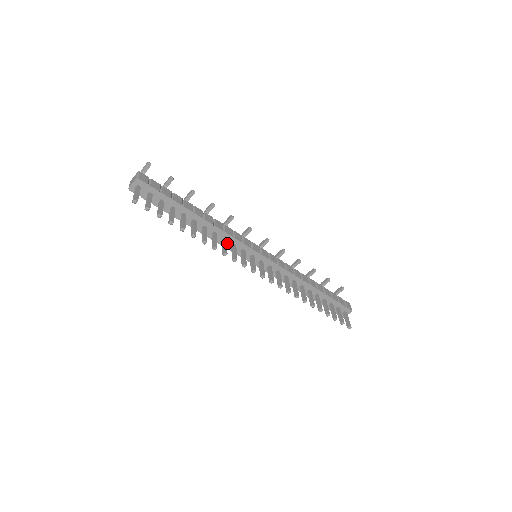
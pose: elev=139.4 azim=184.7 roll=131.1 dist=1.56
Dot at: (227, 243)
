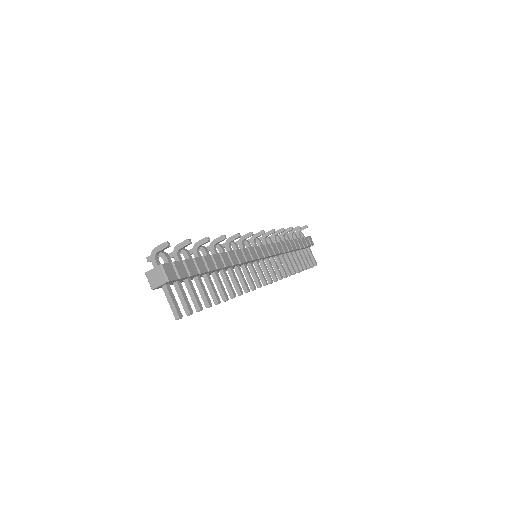
Dot at: occluded
